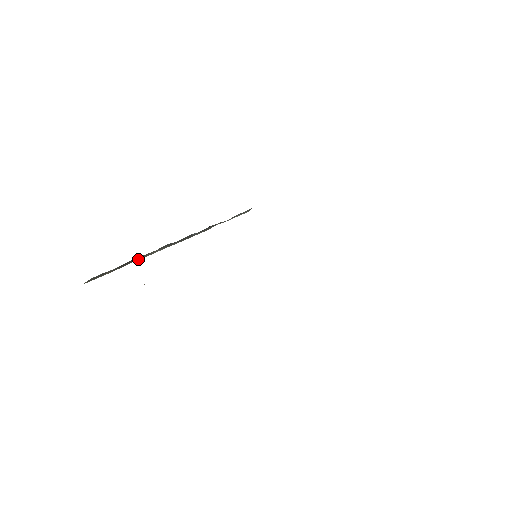
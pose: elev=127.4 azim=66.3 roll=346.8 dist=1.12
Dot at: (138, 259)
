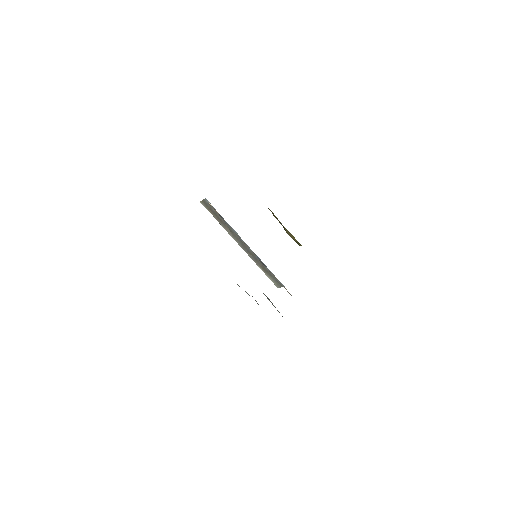
Dot at: (223, 225)
